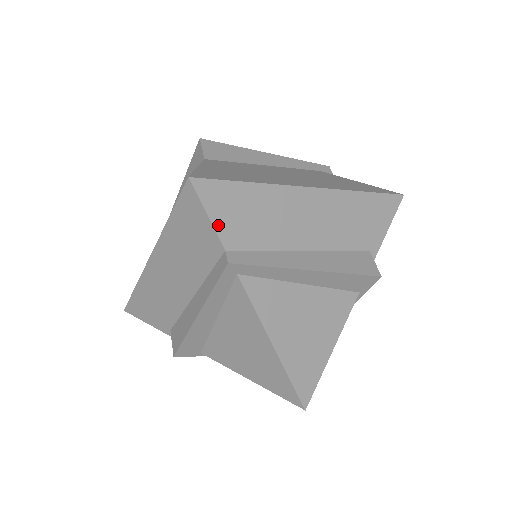
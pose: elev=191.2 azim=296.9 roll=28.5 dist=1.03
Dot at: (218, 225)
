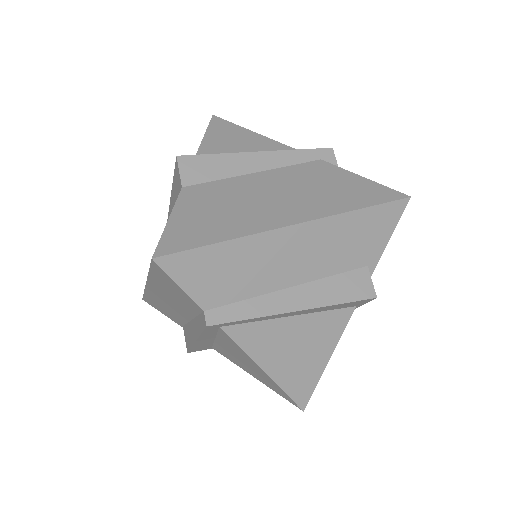
Dot at: (192, 291)
